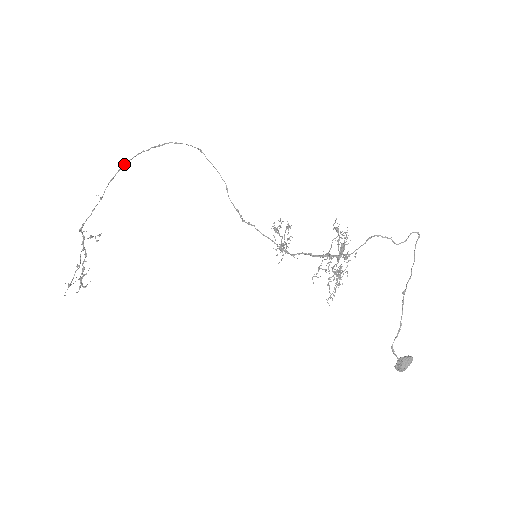
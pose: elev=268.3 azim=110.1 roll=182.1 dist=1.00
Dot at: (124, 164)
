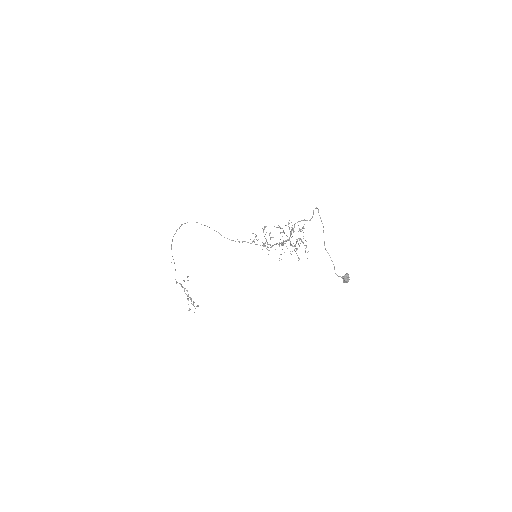
Dot at: (171, 244)
